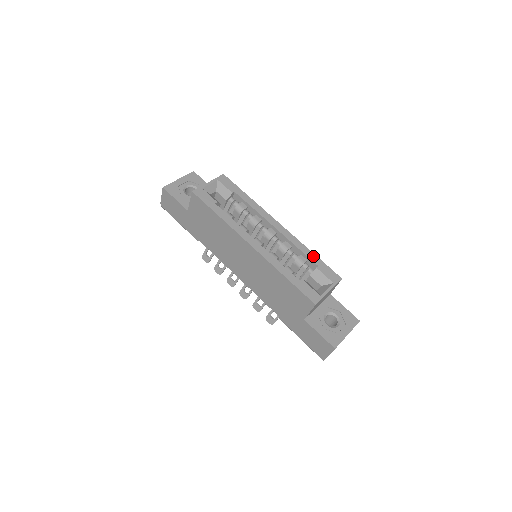
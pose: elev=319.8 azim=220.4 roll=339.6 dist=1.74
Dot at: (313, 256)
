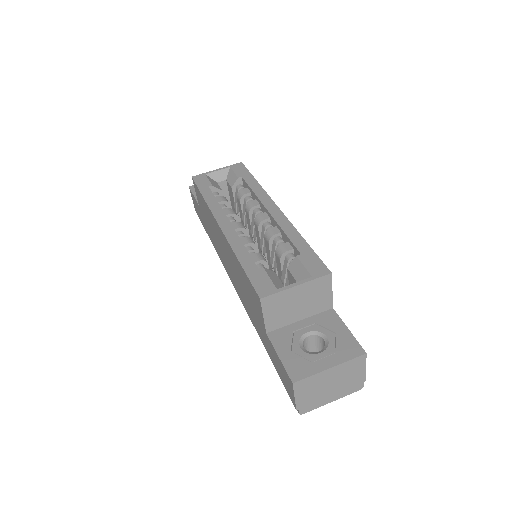
Dot at: (301, 242)
